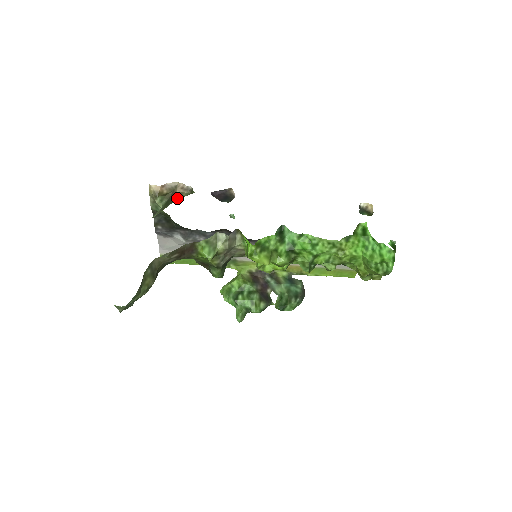
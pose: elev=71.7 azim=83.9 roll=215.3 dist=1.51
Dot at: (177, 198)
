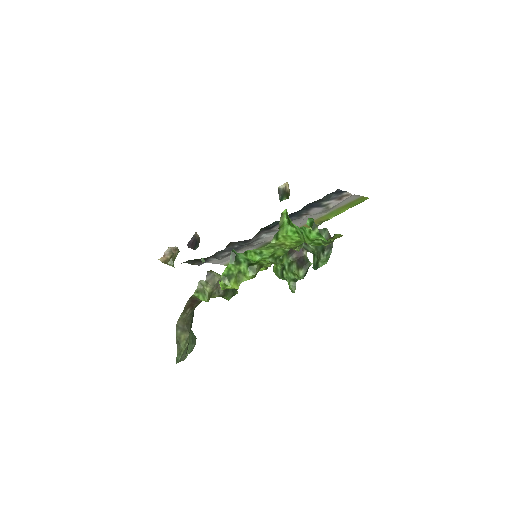
Dot at: (173, 262)
